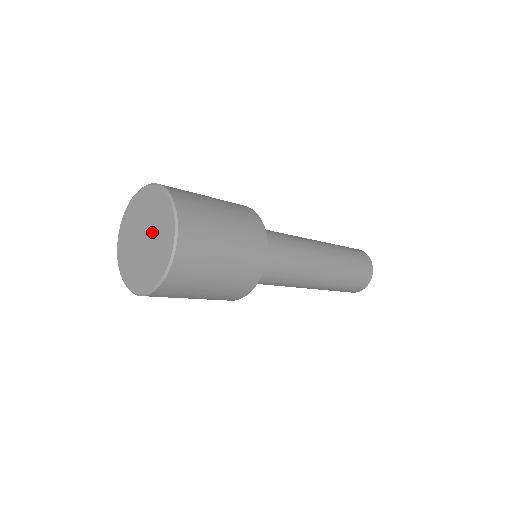
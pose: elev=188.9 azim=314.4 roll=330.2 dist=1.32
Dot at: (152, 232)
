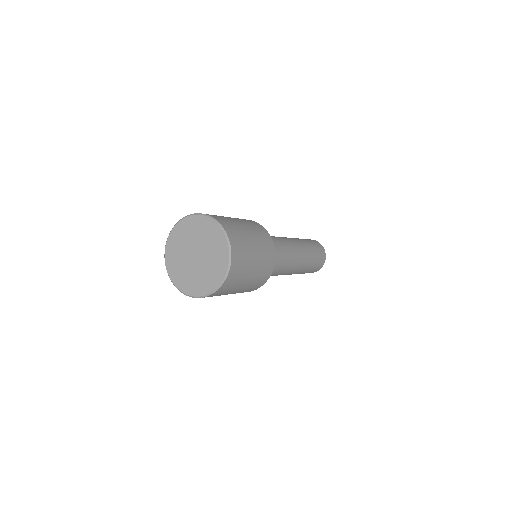
Dot at: (201, 245)
